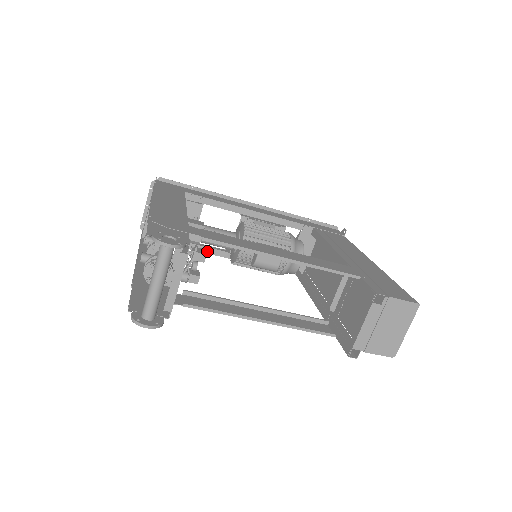
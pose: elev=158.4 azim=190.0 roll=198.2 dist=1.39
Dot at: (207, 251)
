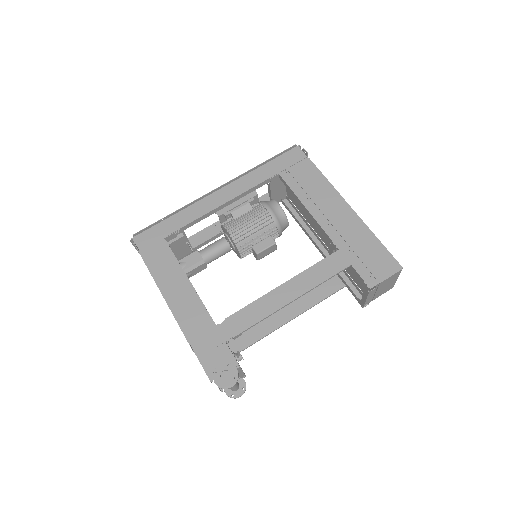
Dot at: (206, 243)
